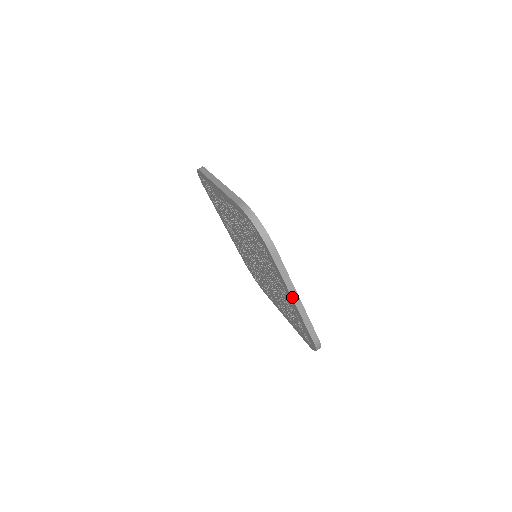
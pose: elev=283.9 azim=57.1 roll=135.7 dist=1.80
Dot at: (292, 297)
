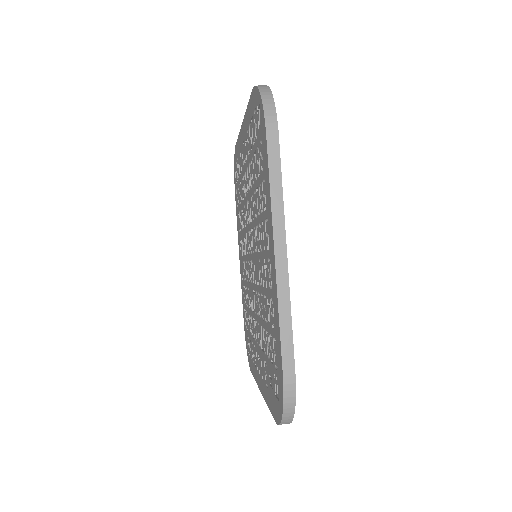
Dot at: (274, 242)
